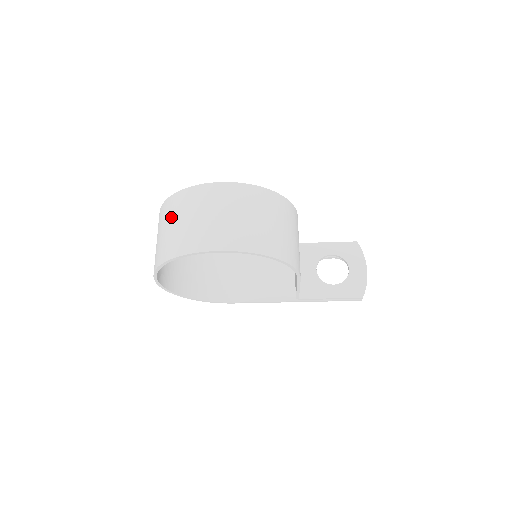
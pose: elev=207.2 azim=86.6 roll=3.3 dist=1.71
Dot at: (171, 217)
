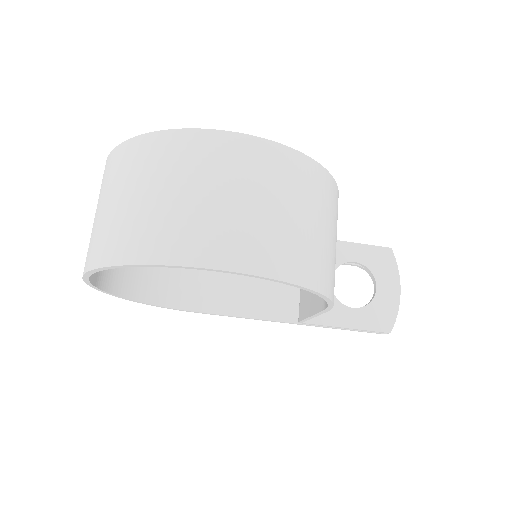
Dot at: (132, 179)
